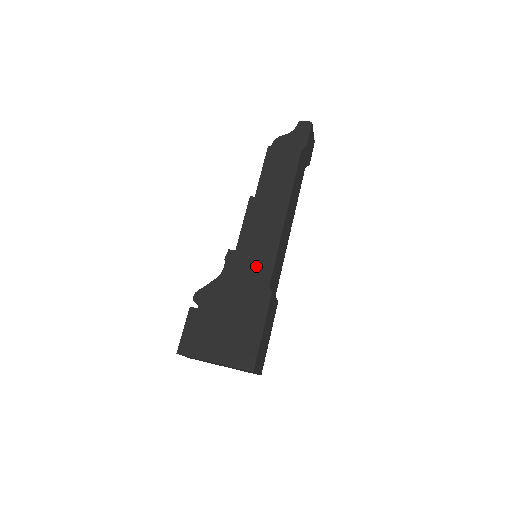
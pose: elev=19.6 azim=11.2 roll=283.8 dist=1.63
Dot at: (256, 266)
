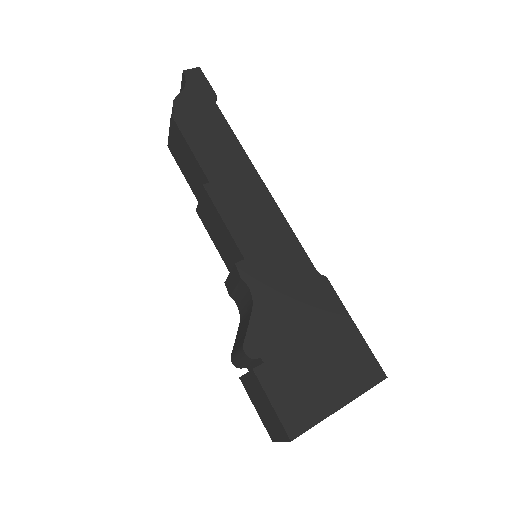
Dot at: (285, 261)
